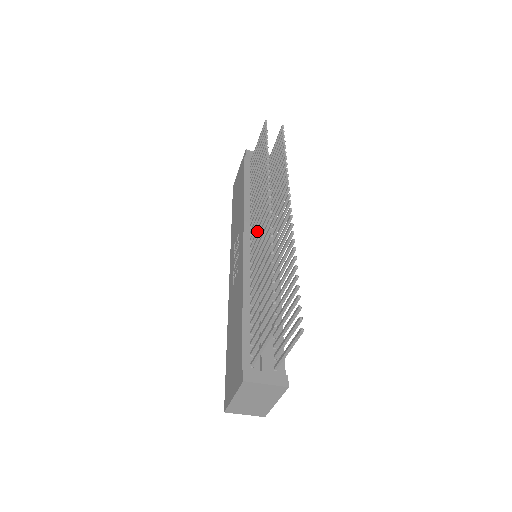
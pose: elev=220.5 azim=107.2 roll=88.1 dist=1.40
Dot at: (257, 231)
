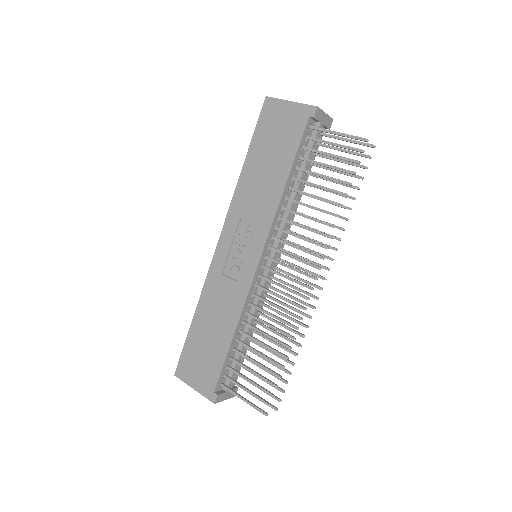
Dot at: occluded
